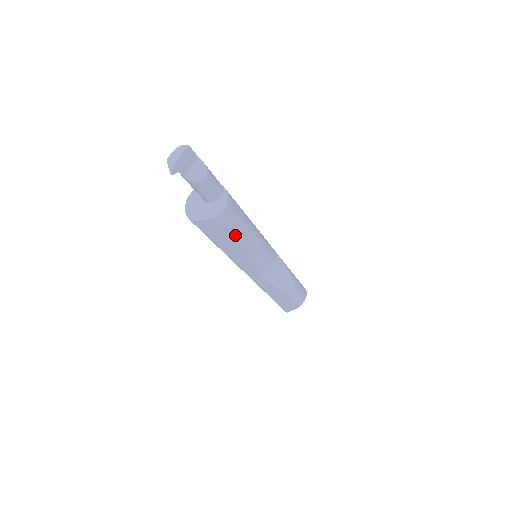
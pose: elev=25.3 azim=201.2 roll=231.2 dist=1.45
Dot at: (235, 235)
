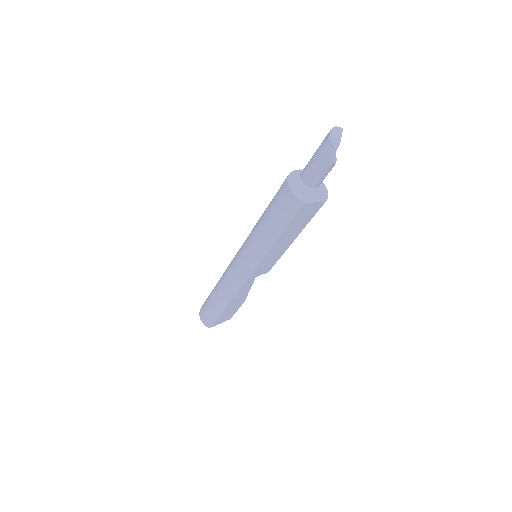
Dot at: occluded
